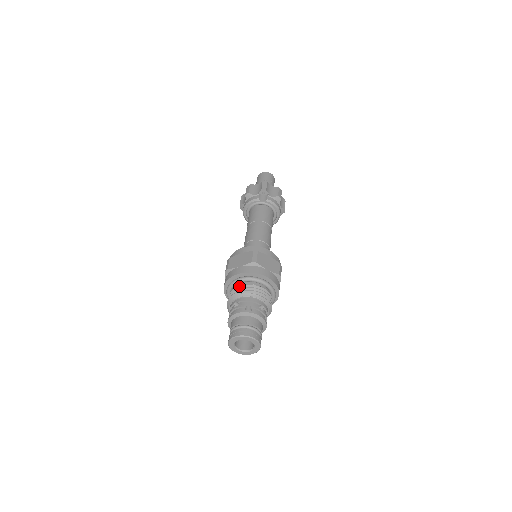
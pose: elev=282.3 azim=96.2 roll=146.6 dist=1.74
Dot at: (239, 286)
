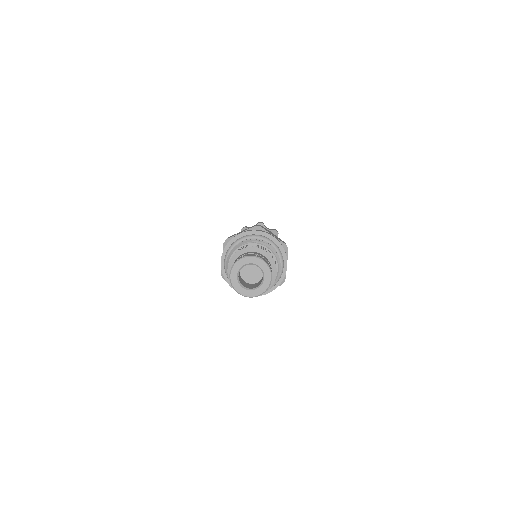
Dot at: (241, 241)
